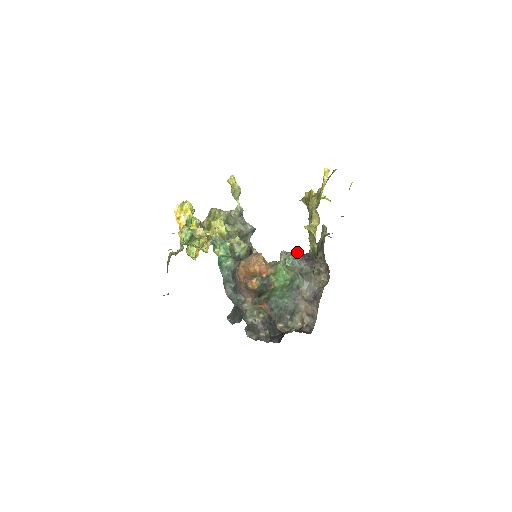
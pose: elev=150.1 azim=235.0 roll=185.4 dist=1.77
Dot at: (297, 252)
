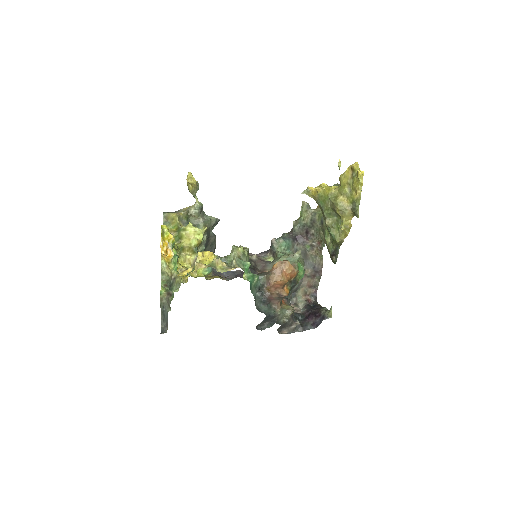
Dot at: (286, 235)
